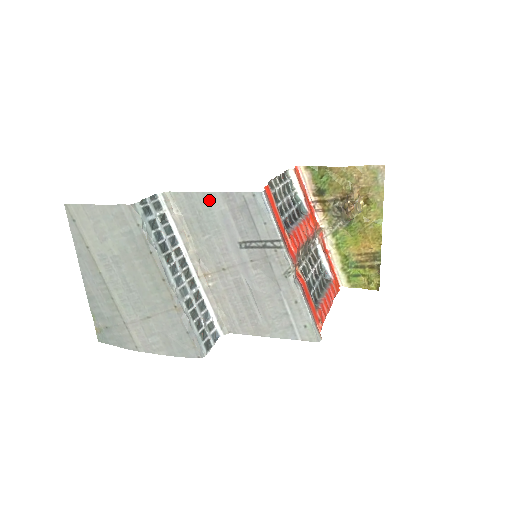
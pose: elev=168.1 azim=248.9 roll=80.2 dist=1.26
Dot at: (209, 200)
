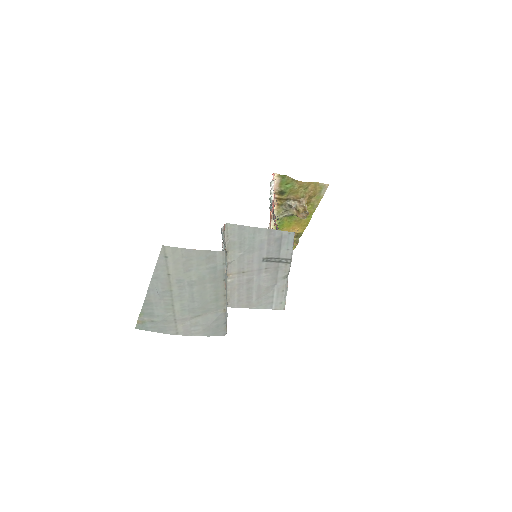
Dot at: (256, 232)
